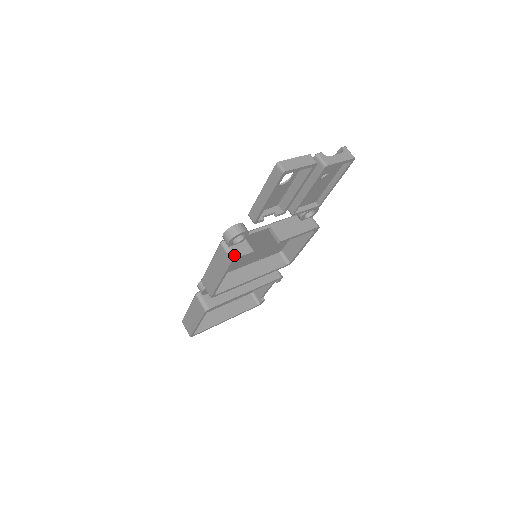
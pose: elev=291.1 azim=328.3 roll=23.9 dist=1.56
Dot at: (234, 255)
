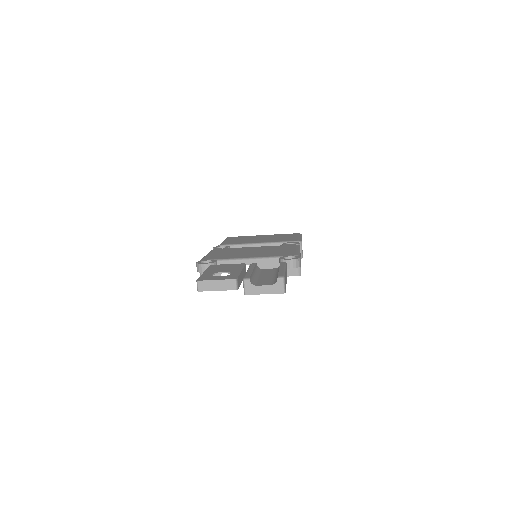
Dot at: occluded
